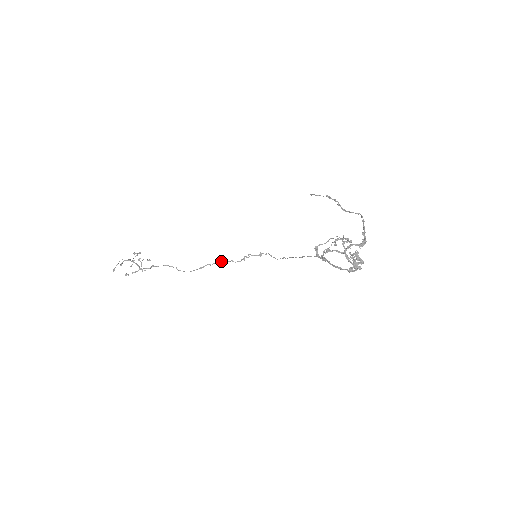
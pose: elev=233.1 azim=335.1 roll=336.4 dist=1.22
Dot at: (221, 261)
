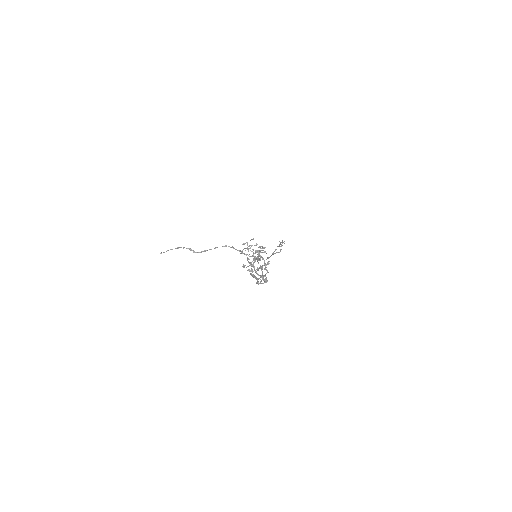
Dot at: (279, 244)
